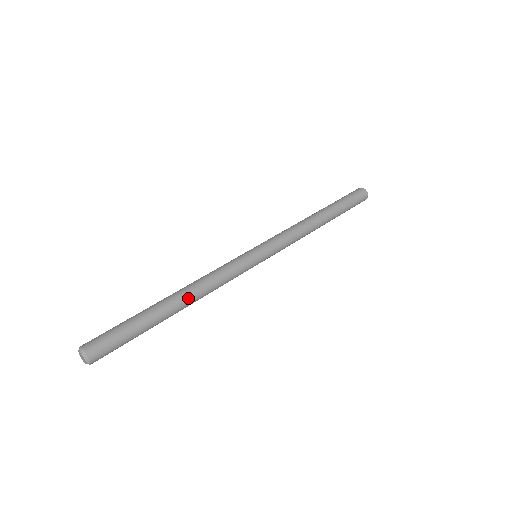
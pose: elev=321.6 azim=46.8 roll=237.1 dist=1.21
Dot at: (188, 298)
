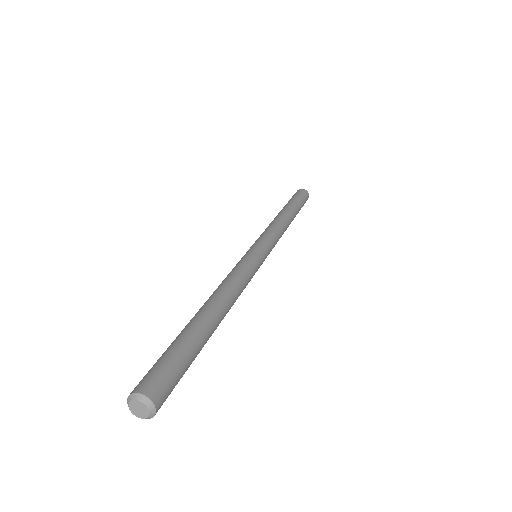
Dot at: (216, 299)
